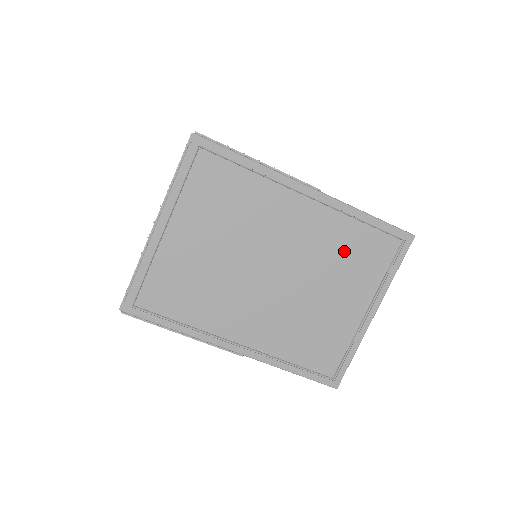
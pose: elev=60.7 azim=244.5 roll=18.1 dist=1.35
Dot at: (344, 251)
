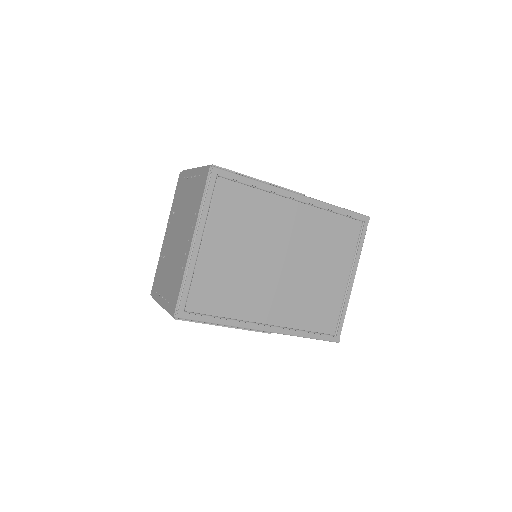
Dot at: (327, 237)
